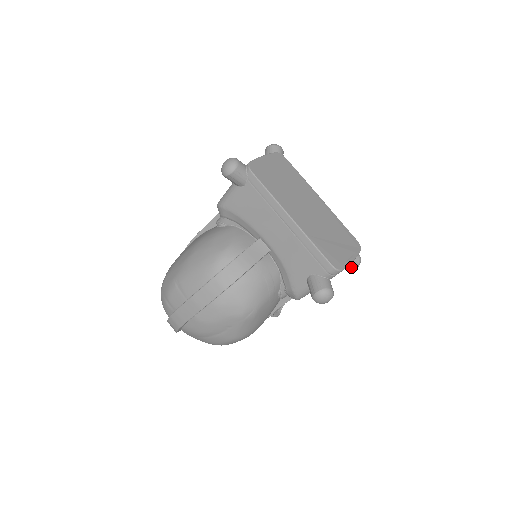
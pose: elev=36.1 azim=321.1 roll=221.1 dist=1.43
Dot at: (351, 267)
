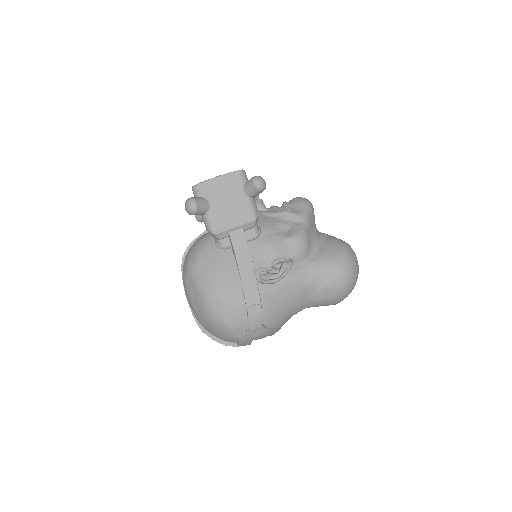
Dot at: (251, 187)
